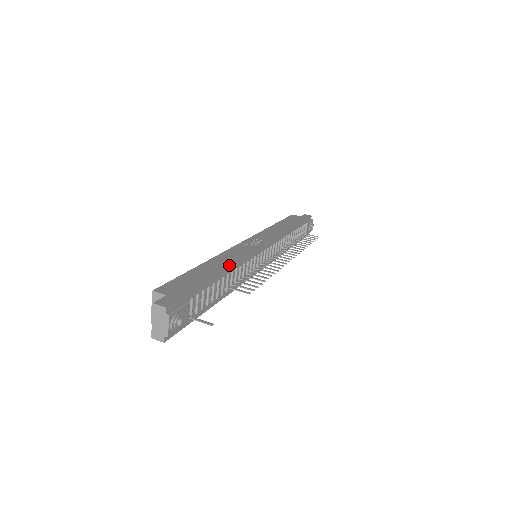
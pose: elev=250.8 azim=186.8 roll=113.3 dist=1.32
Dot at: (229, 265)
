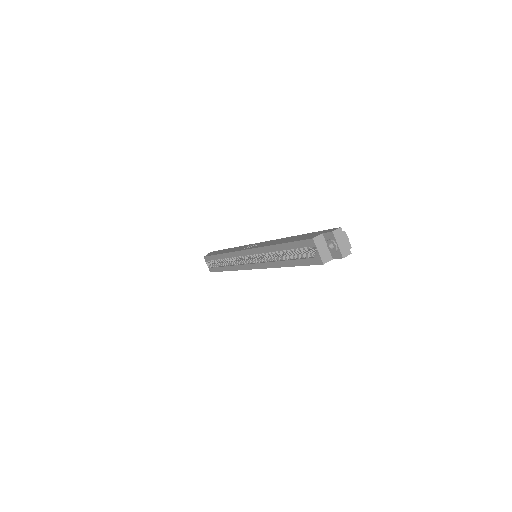
Dot at: (286, 238)
